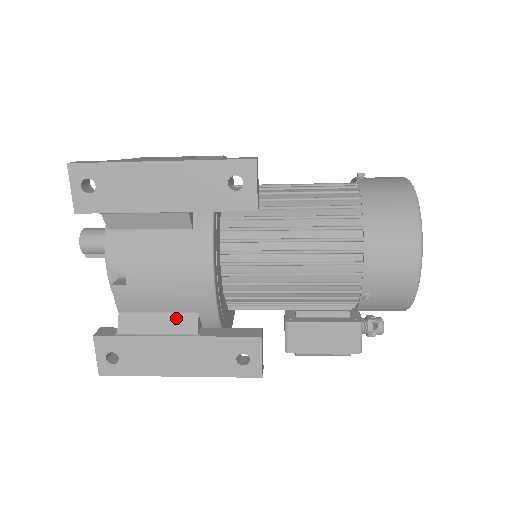
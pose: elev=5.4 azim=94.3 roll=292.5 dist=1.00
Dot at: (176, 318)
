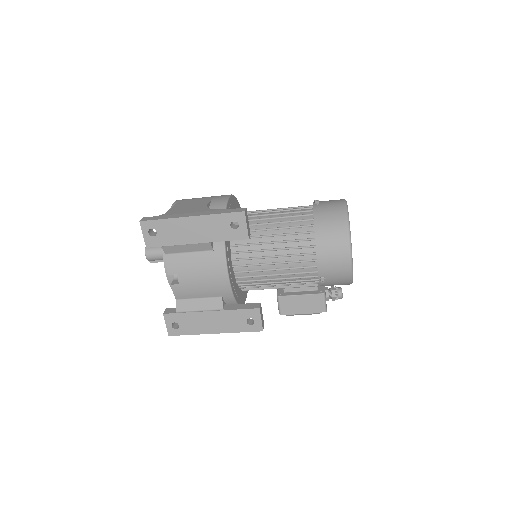
Dot at: (209, 300)
